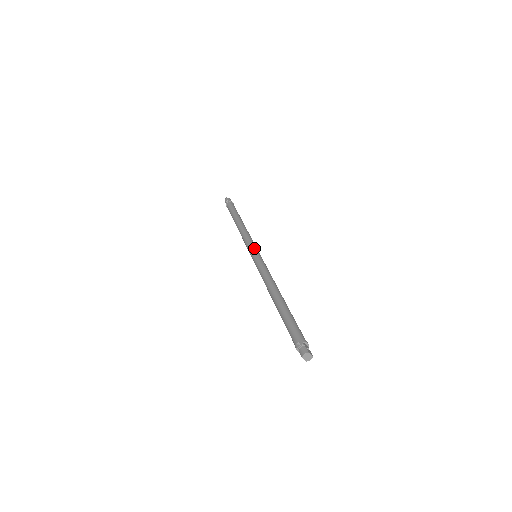
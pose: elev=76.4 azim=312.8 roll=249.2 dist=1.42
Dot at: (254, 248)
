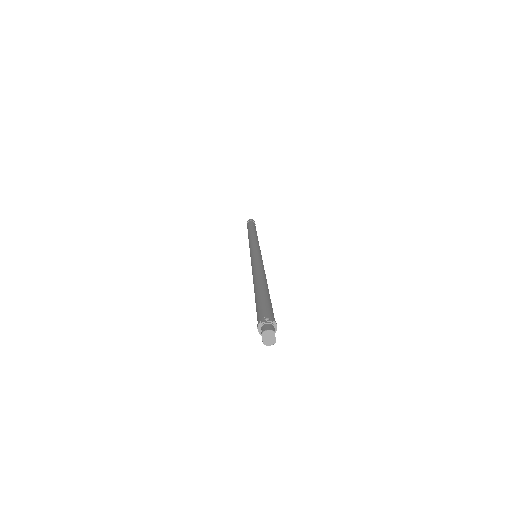
Dot at: (259, 249)
